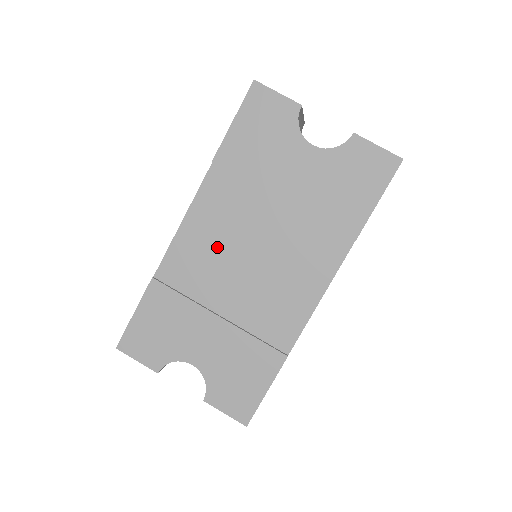
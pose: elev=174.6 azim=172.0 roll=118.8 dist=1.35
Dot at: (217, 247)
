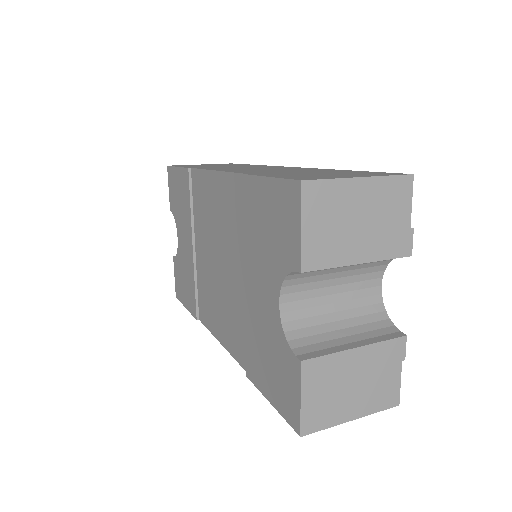
Dot at: (213, 220)
